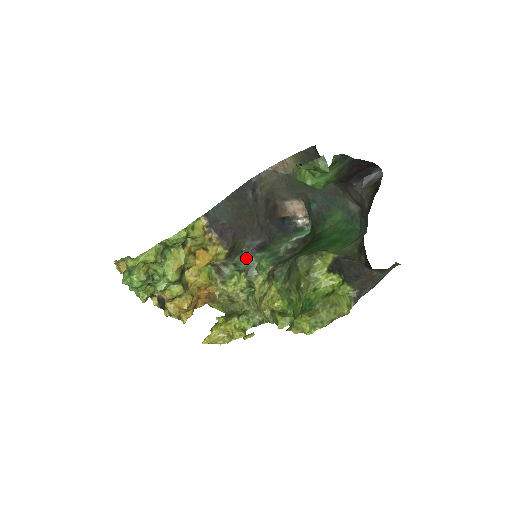
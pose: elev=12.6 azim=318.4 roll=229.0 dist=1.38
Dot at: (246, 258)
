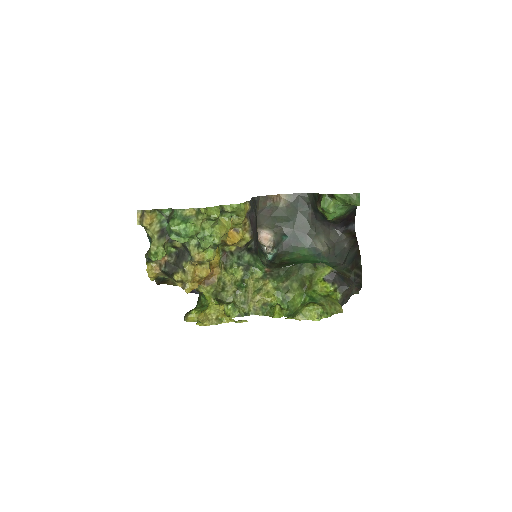
Dot at: (248, 255)
